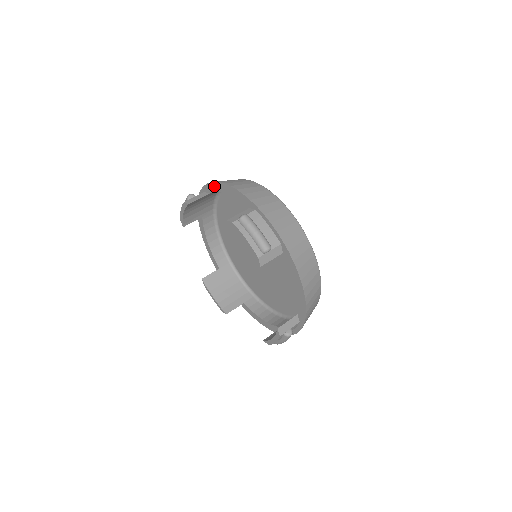
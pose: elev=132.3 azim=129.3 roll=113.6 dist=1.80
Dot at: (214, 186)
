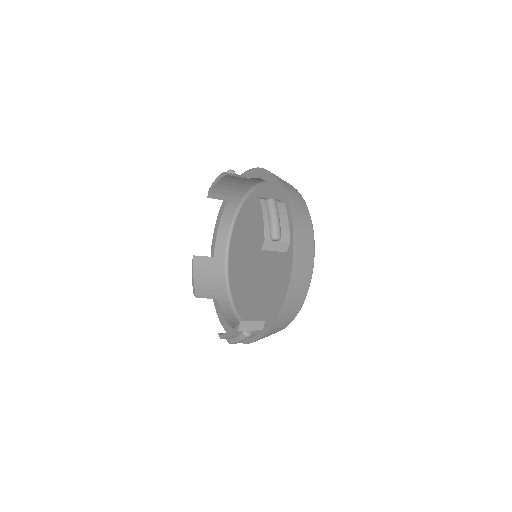
Dot at: (213, 241)
